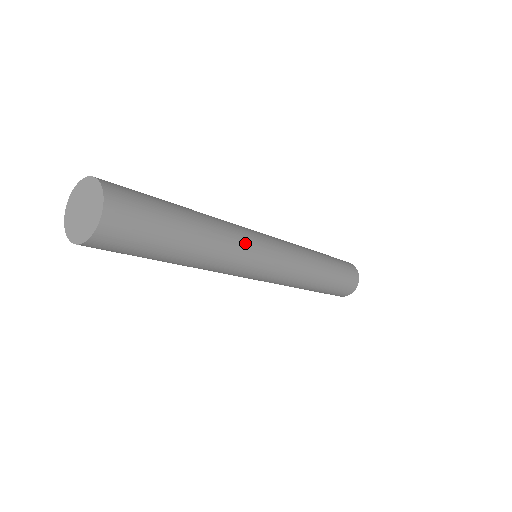
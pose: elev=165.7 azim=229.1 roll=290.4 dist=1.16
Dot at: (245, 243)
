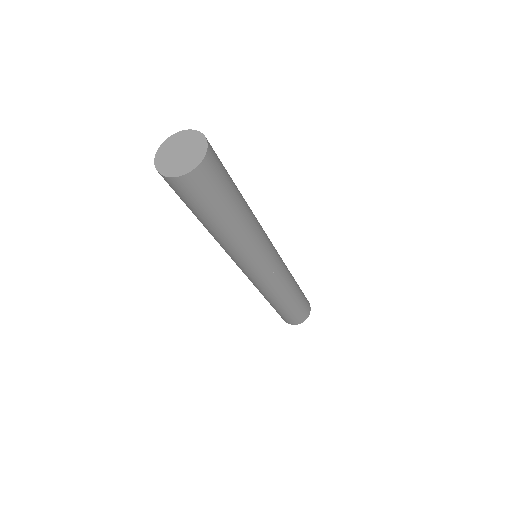
Dot at: (263, 233)
